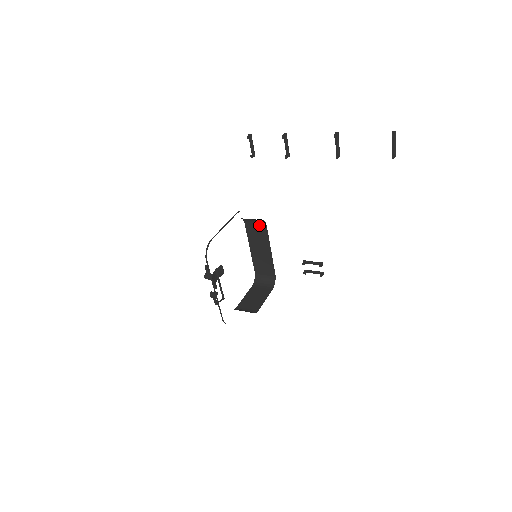
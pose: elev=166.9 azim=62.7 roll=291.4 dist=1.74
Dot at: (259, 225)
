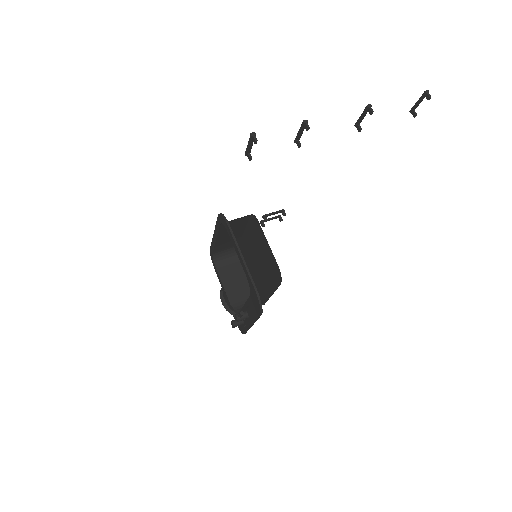
Dot at: (240, 218)
